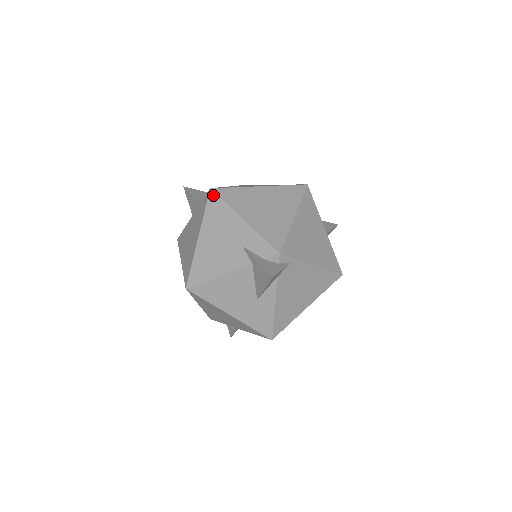
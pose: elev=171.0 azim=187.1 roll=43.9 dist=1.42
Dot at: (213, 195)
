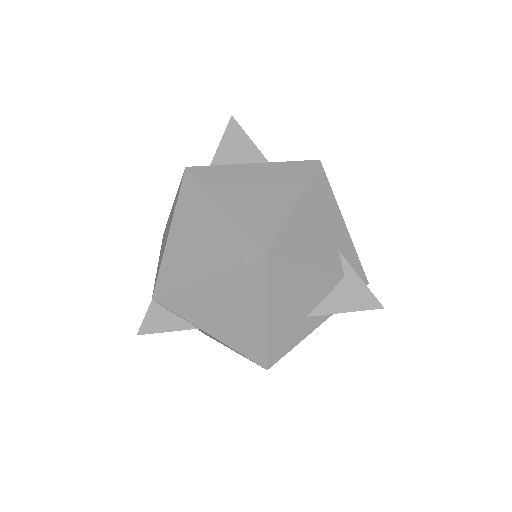
Dot at: (322, 170)
